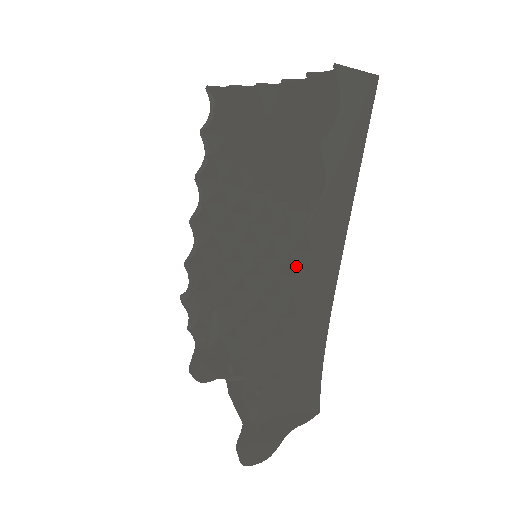
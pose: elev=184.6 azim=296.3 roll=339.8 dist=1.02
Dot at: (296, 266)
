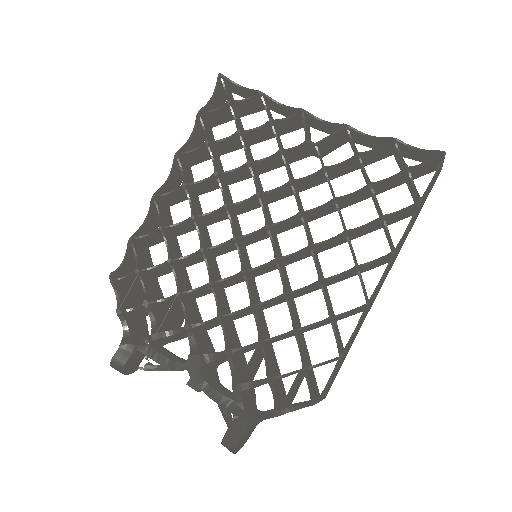
Dot at: (362, 280)
